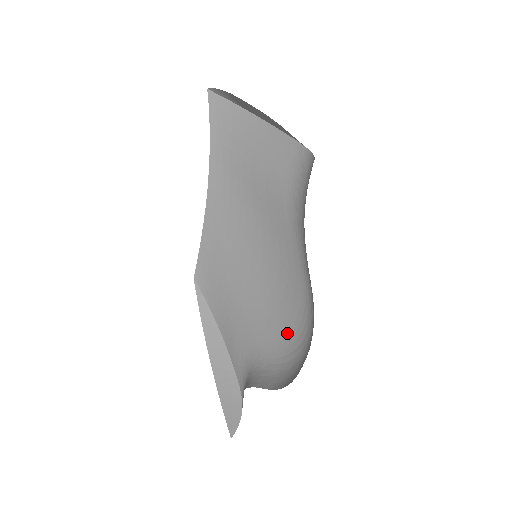
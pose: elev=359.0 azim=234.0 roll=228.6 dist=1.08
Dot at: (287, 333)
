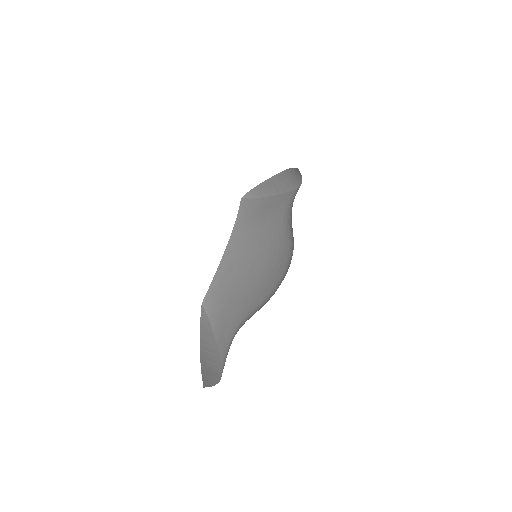
Dot at: (272, 288)
